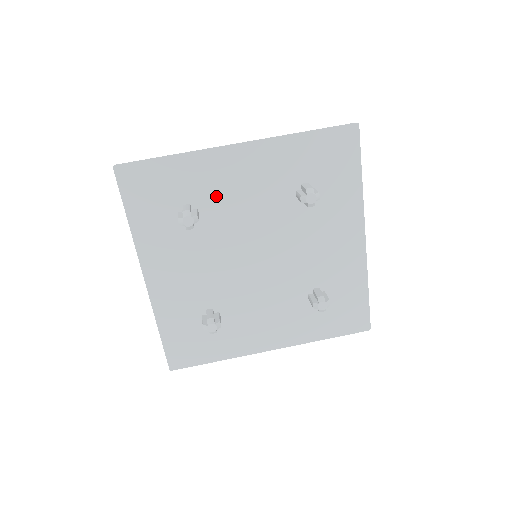
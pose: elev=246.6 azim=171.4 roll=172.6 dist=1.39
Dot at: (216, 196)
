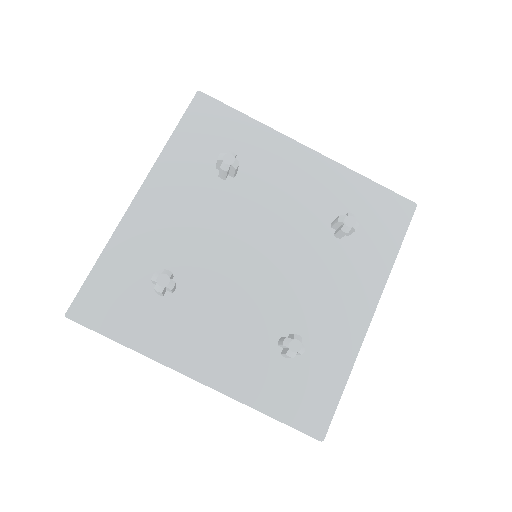
Dot at: (168, 247)
